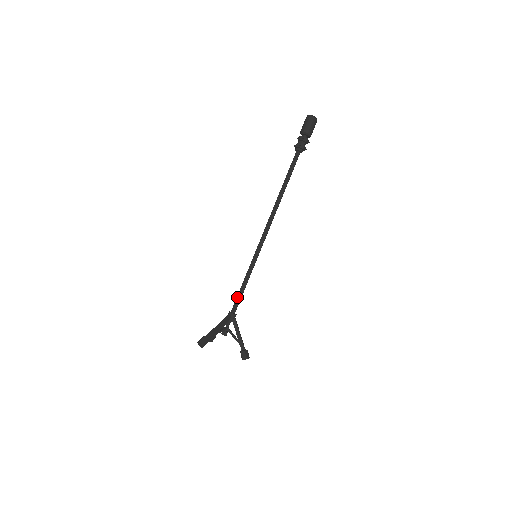
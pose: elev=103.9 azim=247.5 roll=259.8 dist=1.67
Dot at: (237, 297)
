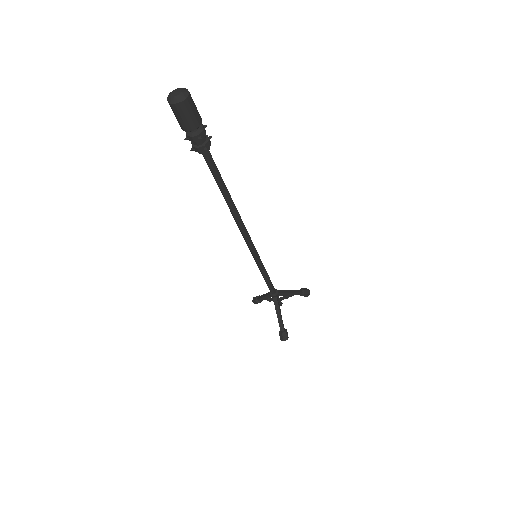
Dot at: (269, 286)
